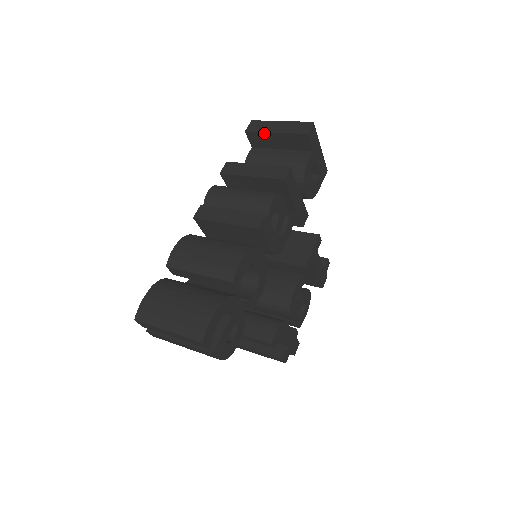
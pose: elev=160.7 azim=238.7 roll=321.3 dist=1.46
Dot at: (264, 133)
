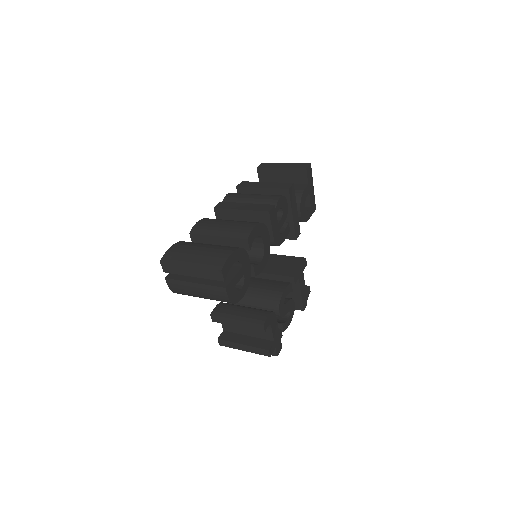
Dot at: (272, 169)
